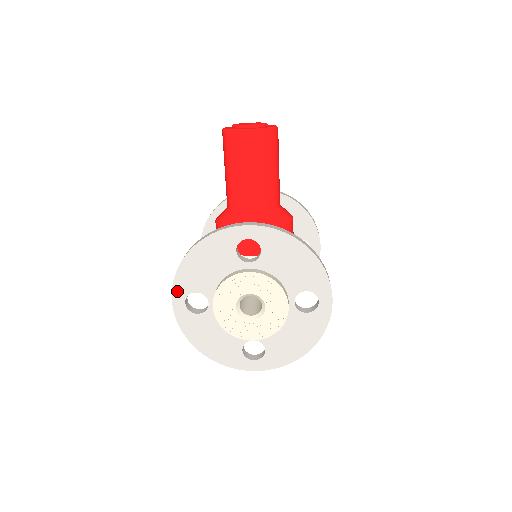
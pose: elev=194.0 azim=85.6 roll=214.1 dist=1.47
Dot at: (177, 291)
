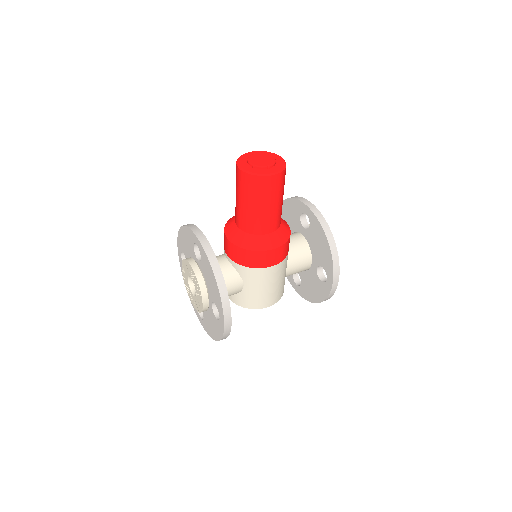
Dot at: (179, 244)
